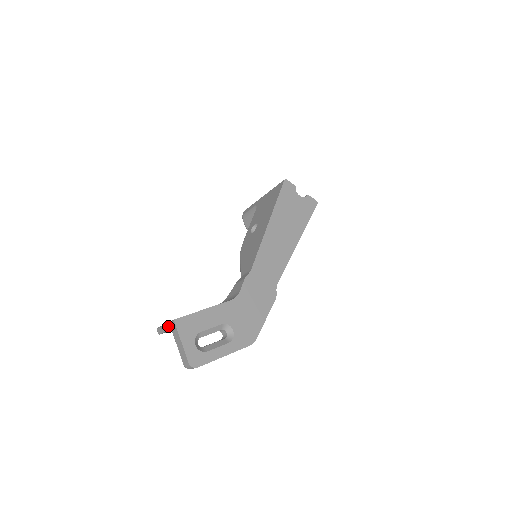
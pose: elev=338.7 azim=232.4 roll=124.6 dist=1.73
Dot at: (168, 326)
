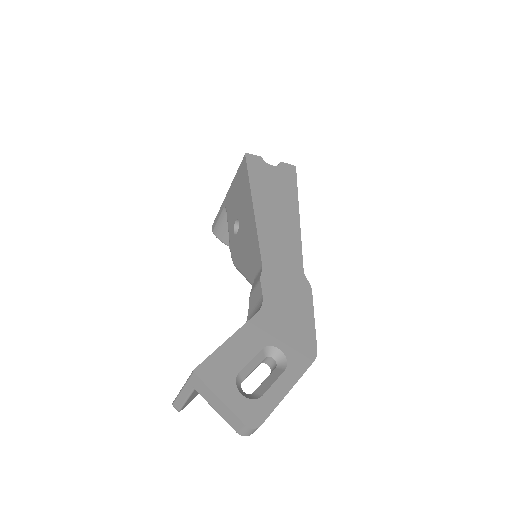
Dot at: (188, 388)
